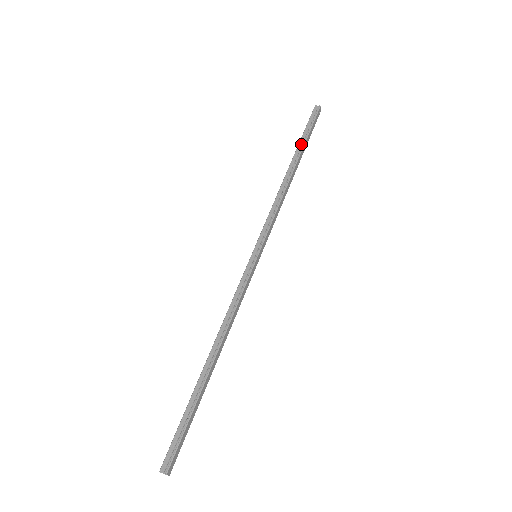
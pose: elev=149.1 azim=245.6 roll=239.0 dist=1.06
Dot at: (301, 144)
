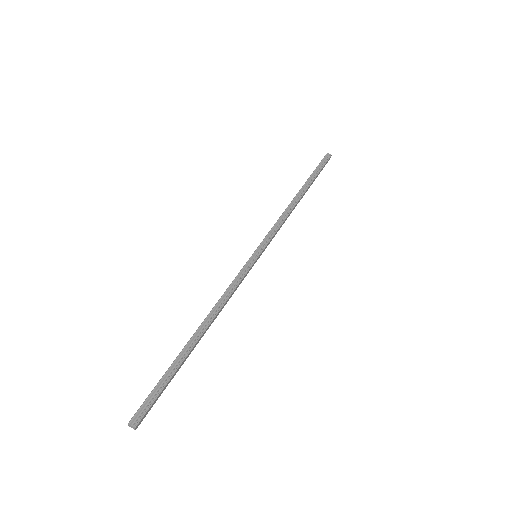
Dot at: (311, 179)
